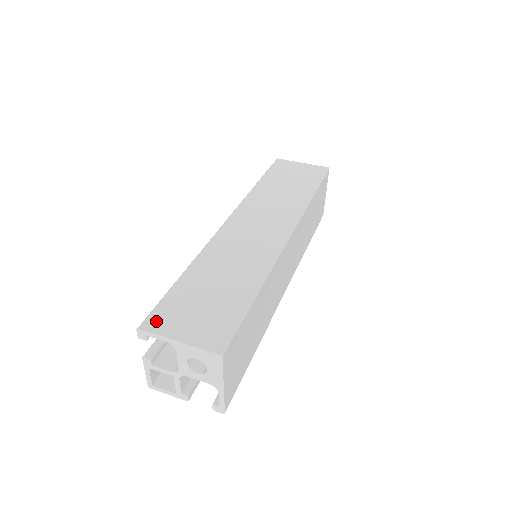
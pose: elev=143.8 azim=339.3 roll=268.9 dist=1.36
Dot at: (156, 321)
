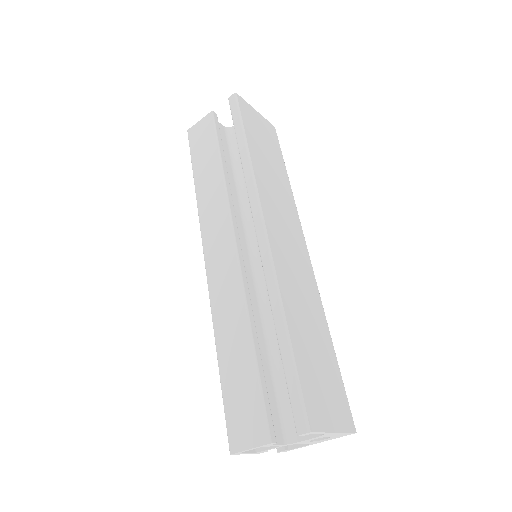
Dot at: (314, 414)
